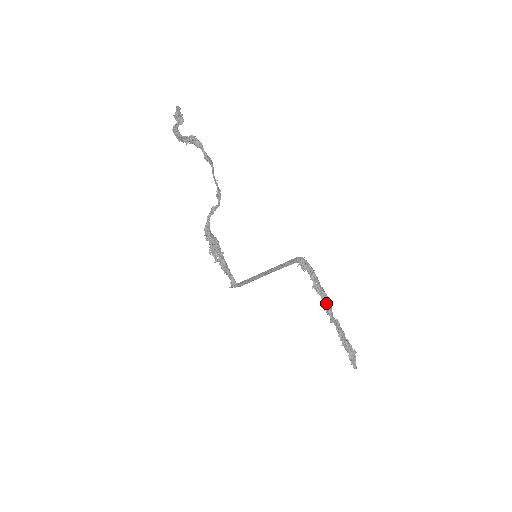
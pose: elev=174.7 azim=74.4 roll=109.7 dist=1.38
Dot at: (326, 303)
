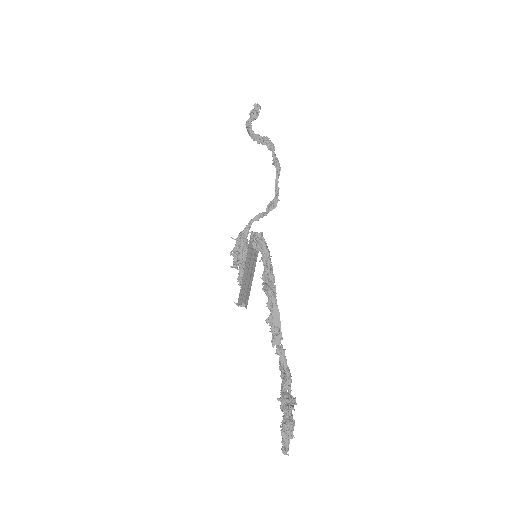
Dot at: (271, 310)
